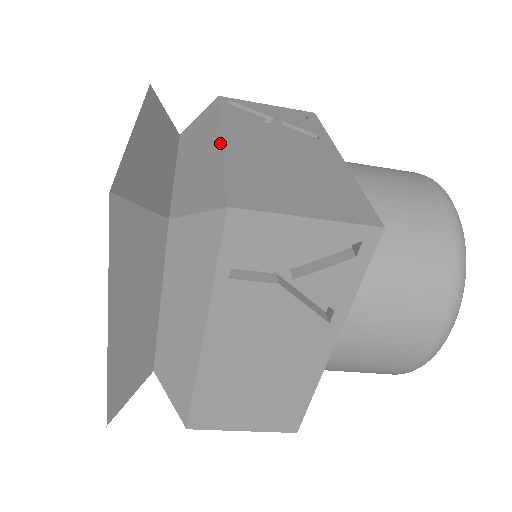
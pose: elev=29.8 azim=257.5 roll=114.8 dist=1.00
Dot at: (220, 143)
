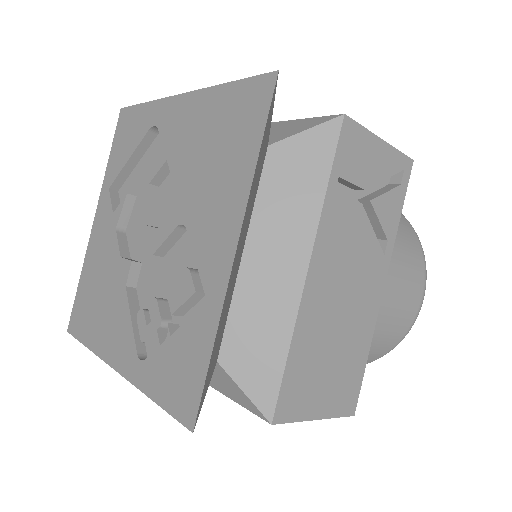
Dot at: occluded
